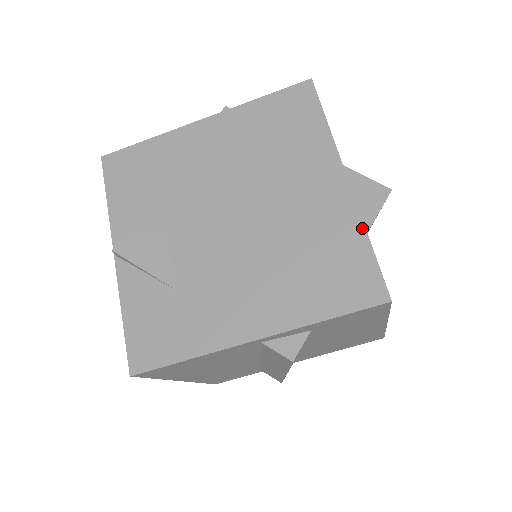
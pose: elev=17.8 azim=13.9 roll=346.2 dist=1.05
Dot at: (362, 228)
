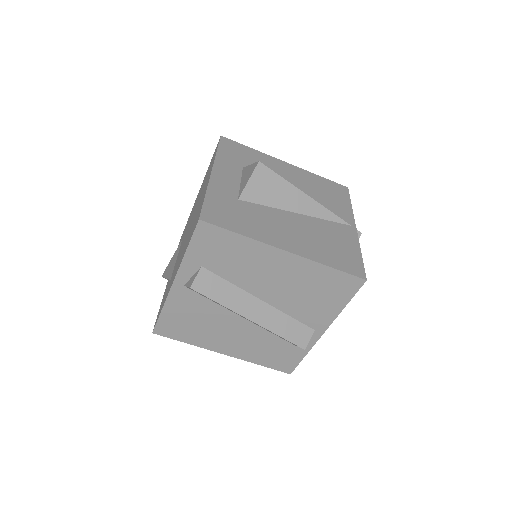
Dot at: (206, 192)
